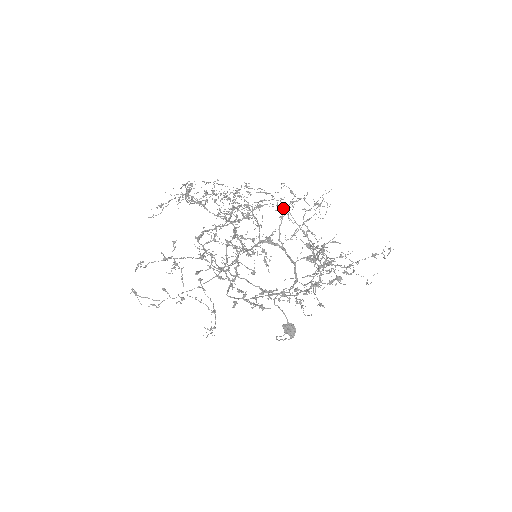
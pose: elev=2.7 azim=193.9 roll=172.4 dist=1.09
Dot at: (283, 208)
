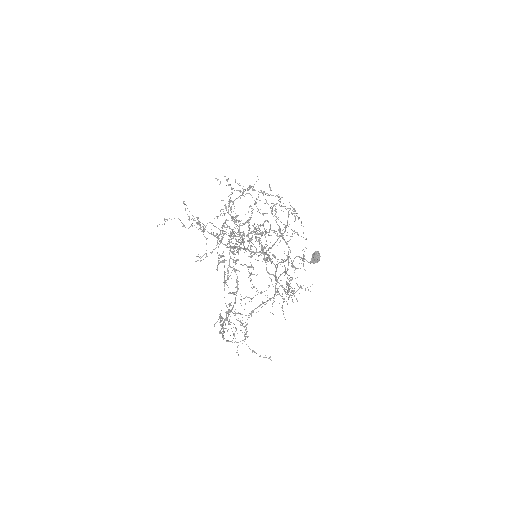
Dot at: occluded
